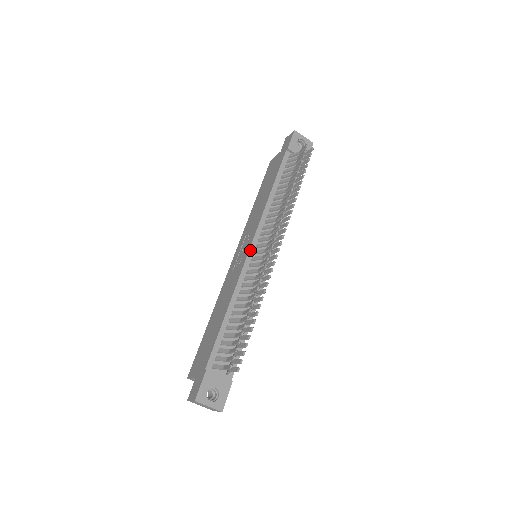
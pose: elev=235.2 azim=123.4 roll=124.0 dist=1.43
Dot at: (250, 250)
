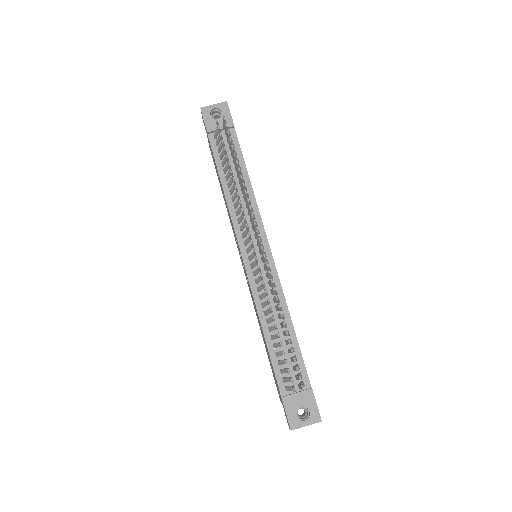
Dot at: (244, 260)
